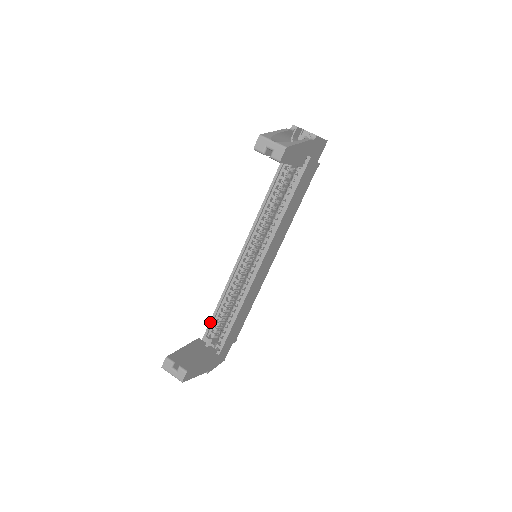
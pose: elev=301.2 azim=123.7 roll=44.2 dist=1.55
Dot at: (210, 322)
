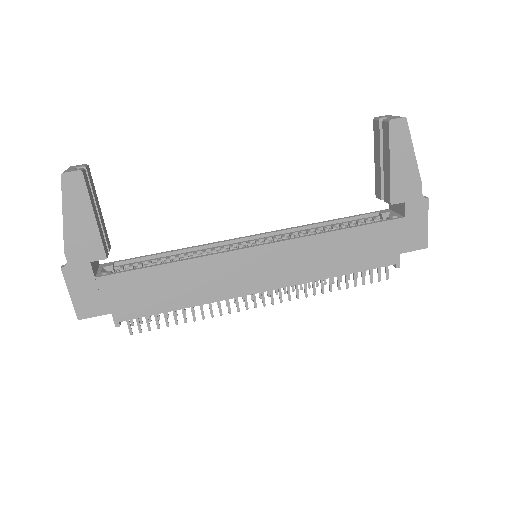
Dot at: (138, 257)
